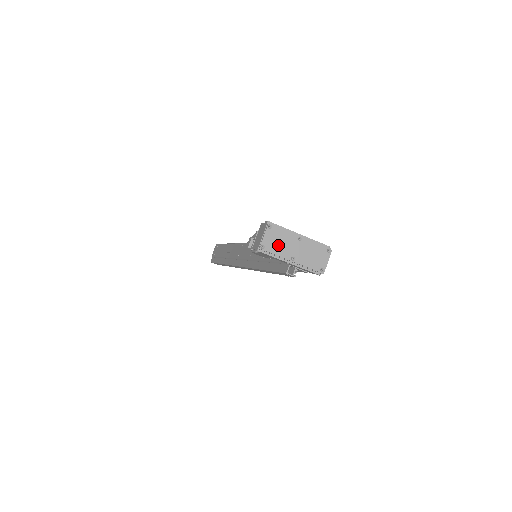
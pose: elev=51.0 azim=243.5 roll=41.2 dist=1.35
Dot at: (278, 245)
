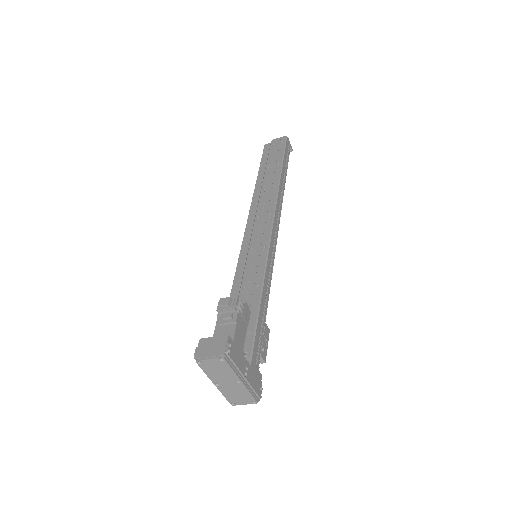
Dot at: (215, 371)
